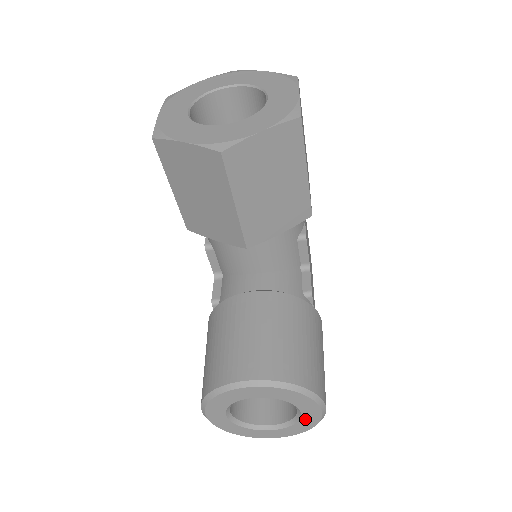
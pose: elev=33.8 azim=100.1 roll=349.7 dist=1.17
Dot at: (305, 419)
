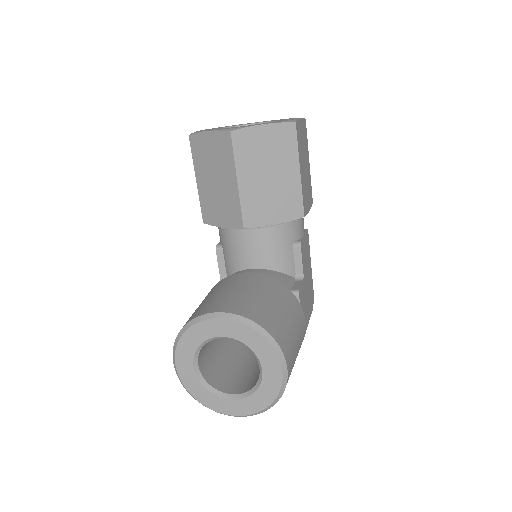
Dot at: (267, 382)
